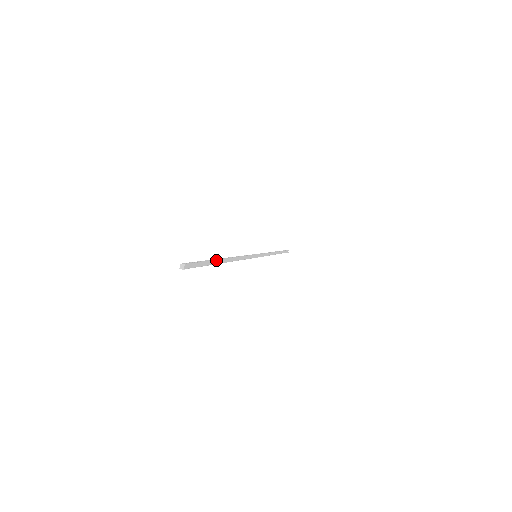
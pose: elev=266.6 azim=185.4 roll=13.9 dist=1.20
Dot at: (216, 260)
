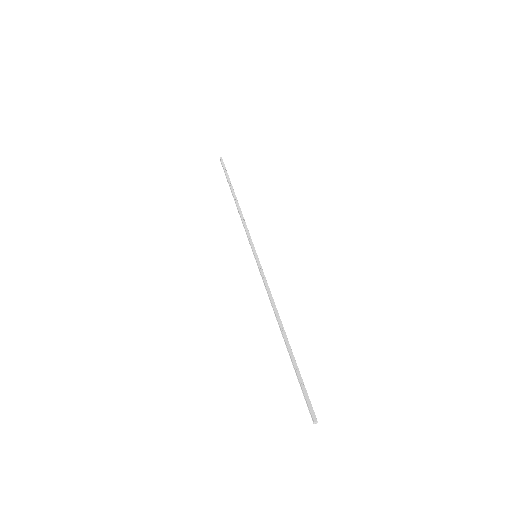
Dot at: (294, 357)
